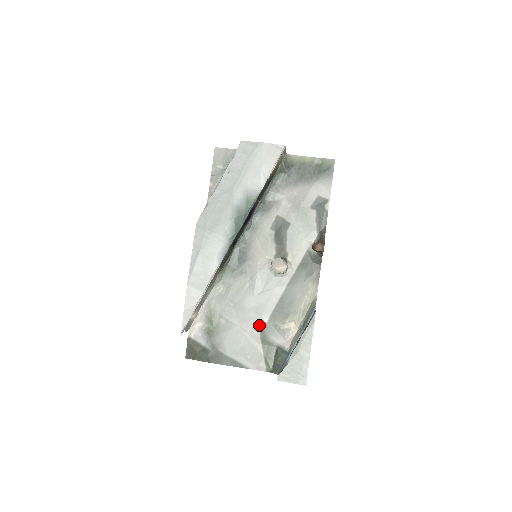
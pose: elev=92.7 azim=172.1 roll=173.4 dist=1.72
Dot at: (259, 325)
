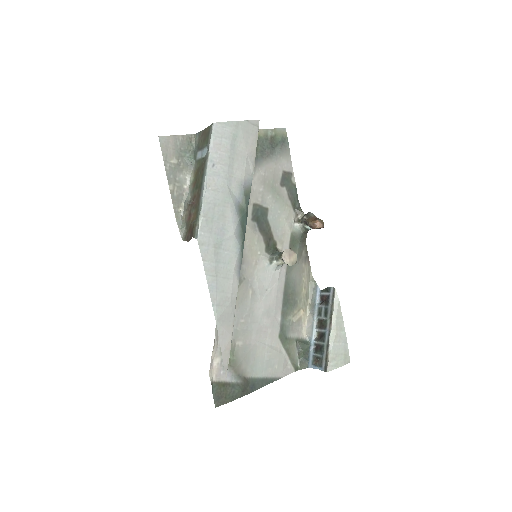
Dot at: (275, 329)
